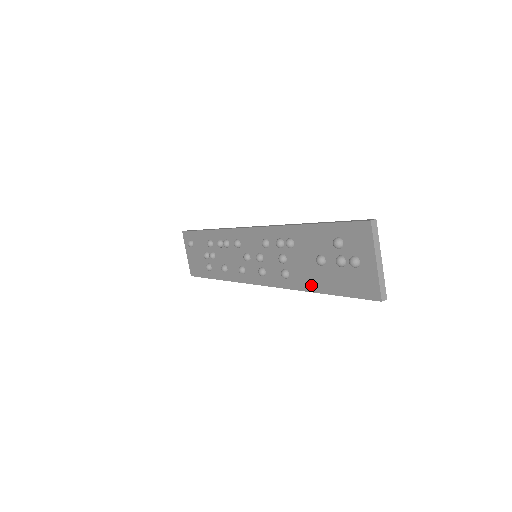
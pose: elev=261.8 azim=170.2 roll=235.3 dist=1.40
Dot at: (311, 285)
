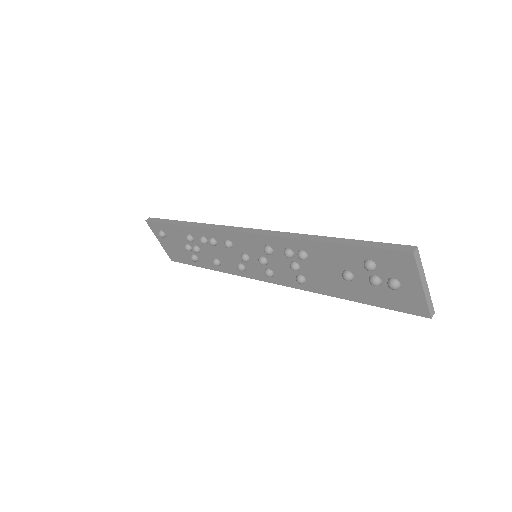
Dot at: (337, 293)
